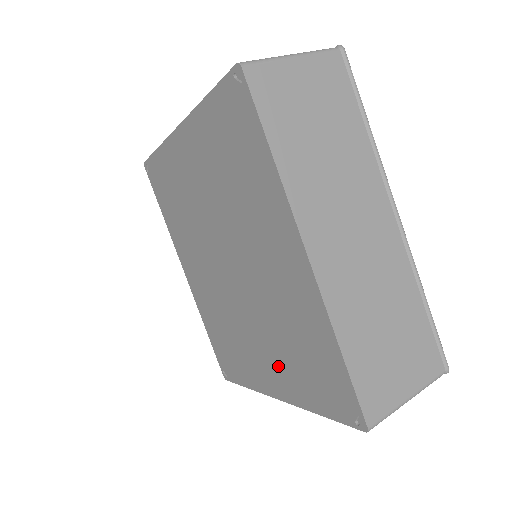
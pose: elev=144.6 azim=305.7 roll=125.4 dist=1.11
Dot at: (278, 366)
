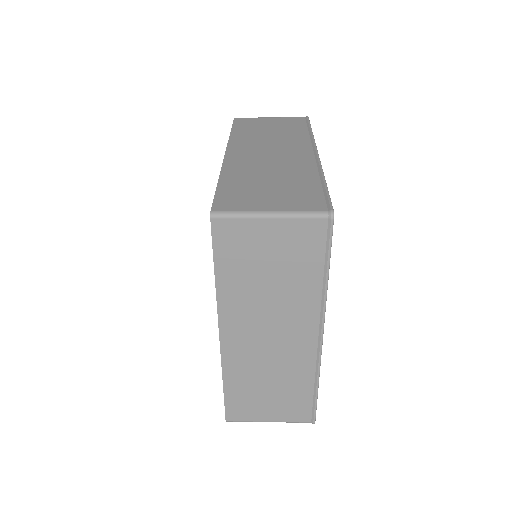
Dot at: occluded
